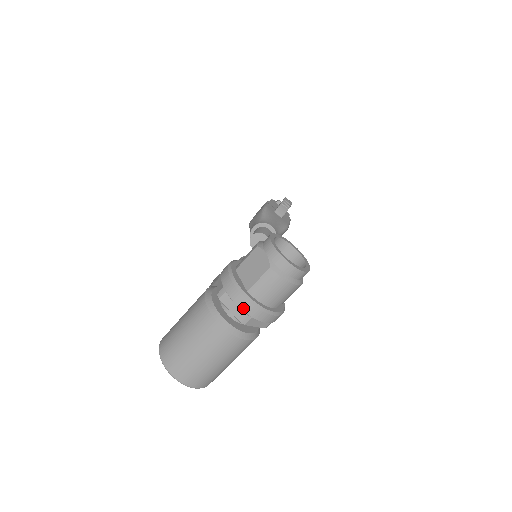
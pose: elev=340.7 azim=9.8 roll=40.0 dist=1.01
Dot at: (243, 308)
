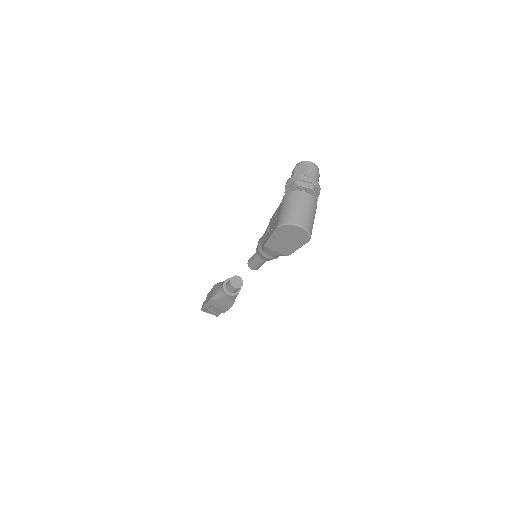
Dot at: (310, 181)
